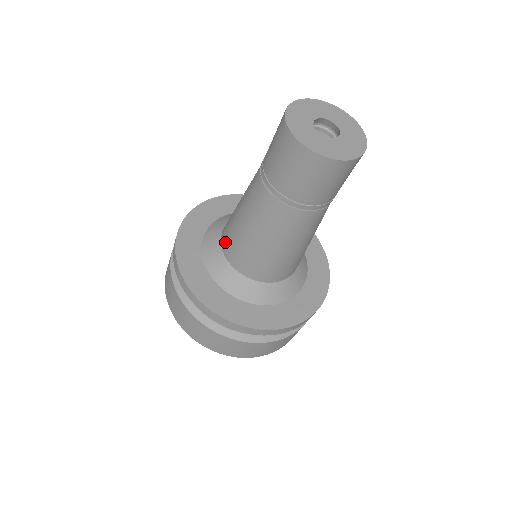
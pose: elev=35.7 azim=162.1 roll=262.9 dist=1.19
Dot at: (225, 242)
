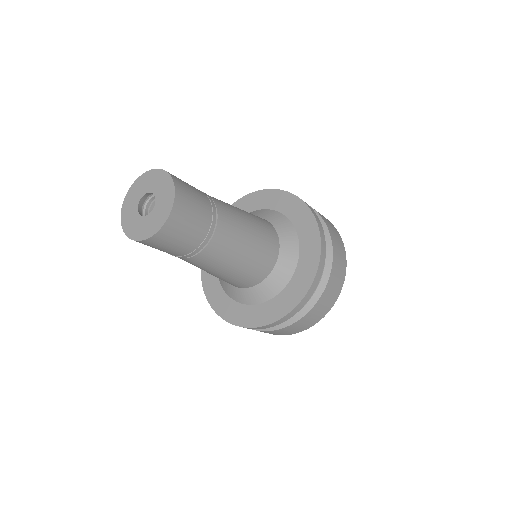
Dot at: occluded
